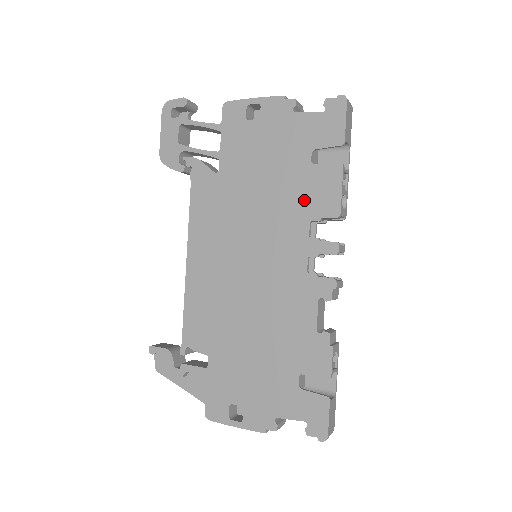
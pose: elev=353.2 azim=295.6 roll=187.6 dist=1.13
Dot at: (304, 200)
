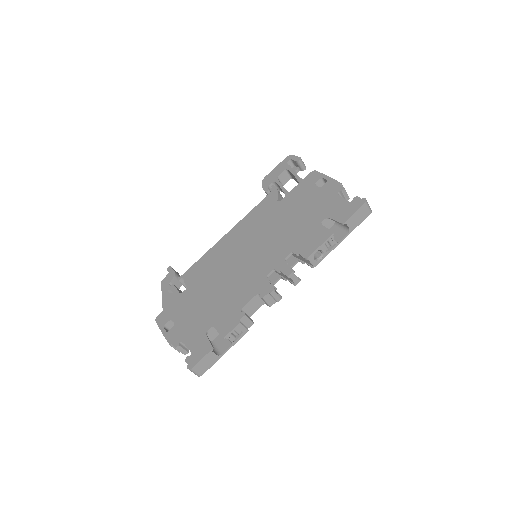
Dot at: (300, 239)
